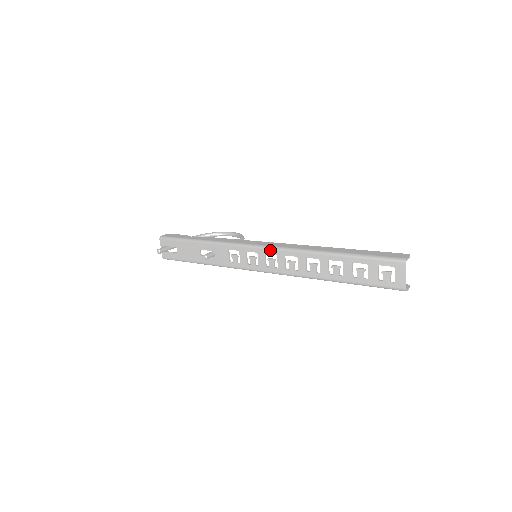
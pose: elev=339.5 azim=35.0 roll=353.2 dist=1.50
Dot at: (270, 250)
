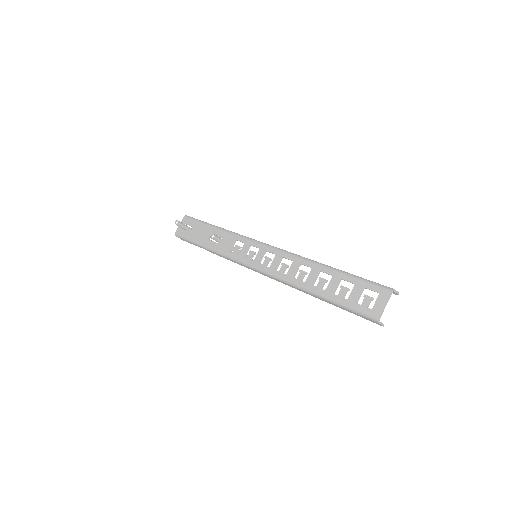
Dot at: (272, 249)
